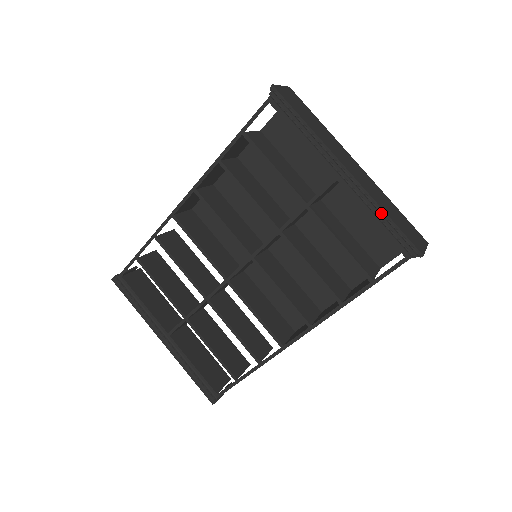
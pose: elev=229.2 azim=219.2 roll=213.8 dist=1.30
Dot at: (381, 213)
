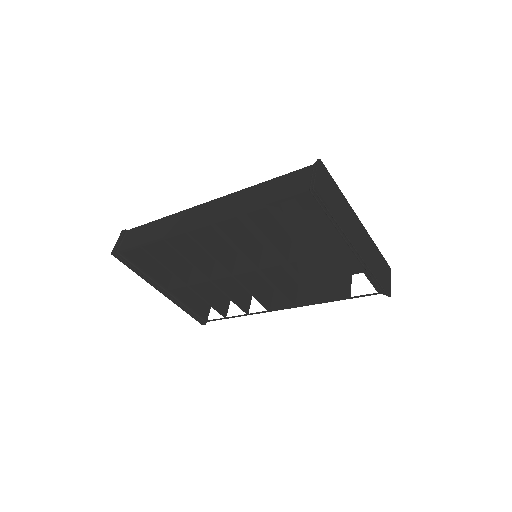
Dot at: (373, 275)
